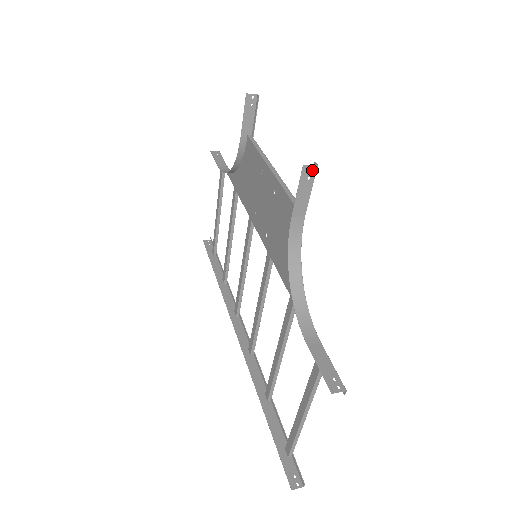
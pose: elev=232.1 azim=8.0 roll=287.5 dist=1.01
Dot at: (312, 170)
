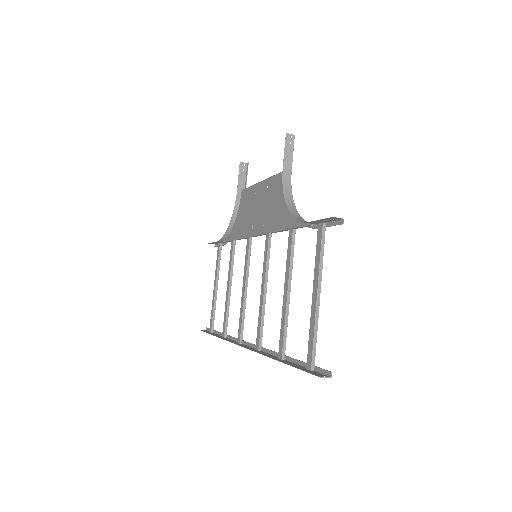
Dot at: (292, 138)
